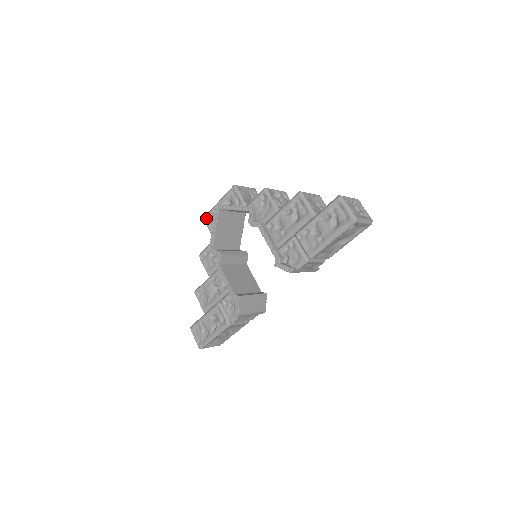
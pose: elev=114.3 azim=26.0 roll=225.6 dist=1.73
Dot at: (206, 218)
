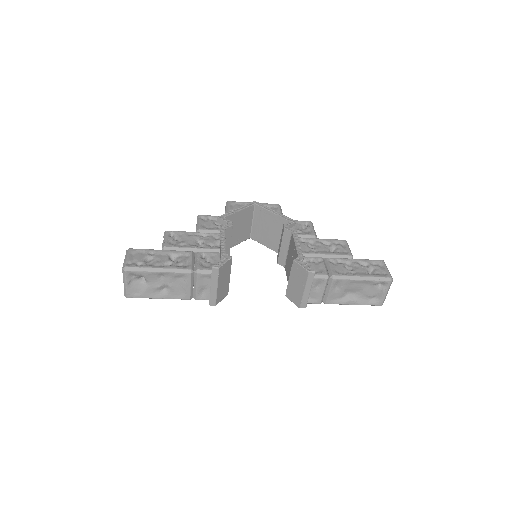
Dot at: (232, 202)
